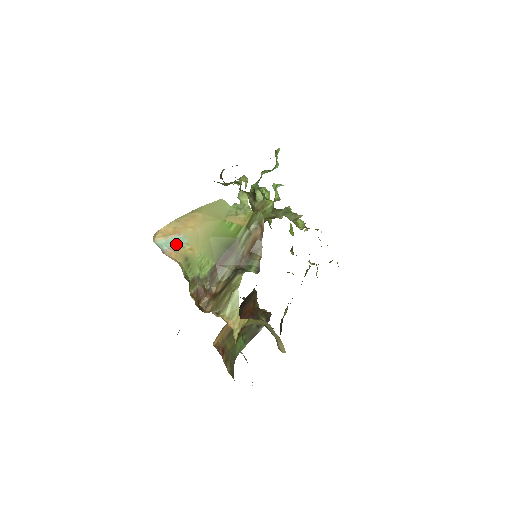
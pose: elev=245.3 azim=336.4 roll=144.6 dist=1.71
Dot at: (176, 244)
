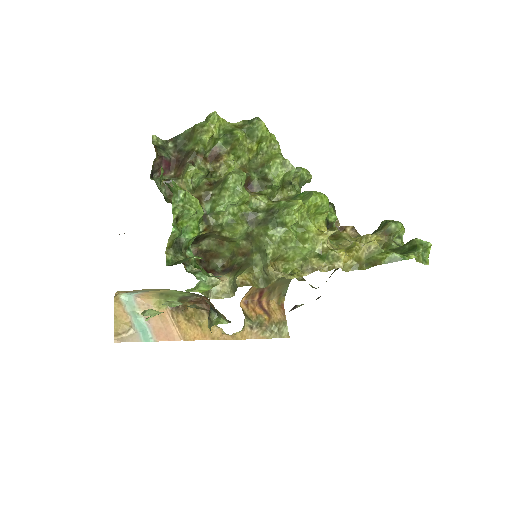
Dot at: (141, 291)
